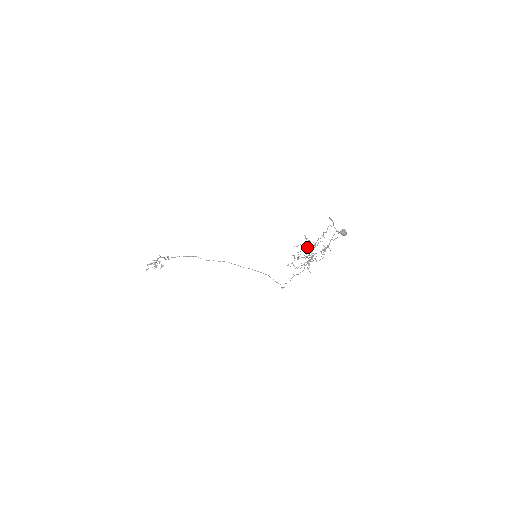
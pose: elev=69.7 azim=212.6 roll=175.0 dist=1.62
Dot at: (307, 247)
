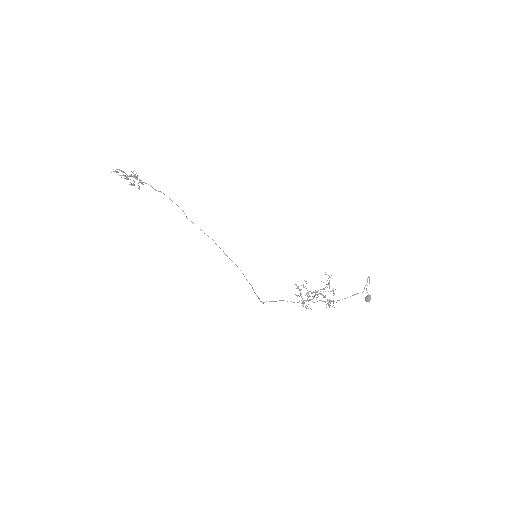
Dot at: (327, 284)
